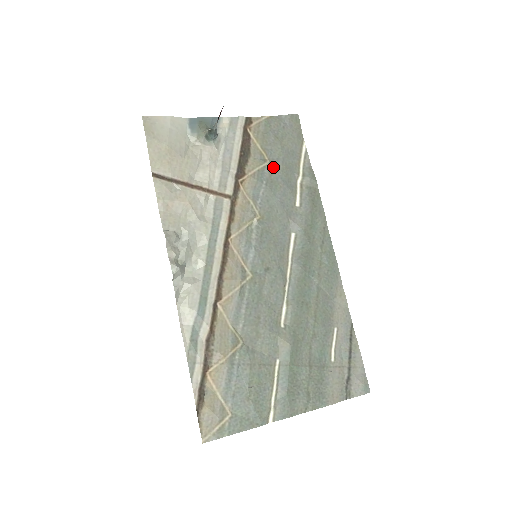
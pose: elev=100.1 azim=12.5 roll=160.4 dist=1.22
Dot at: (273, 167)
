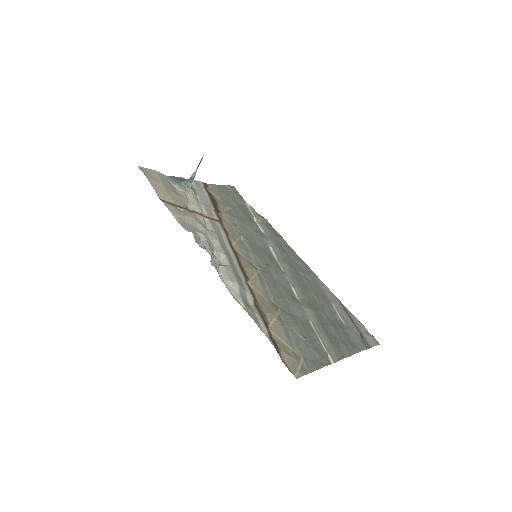
Dot at: (235, 210)
